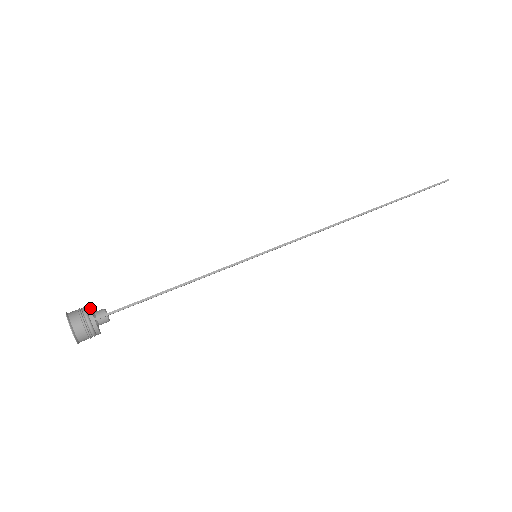
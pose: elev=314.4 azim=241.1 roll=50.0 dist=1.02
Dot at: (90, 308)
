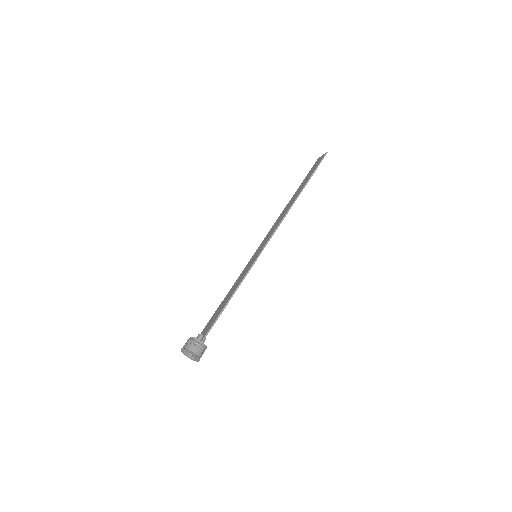
Dot at: (194, 337)
